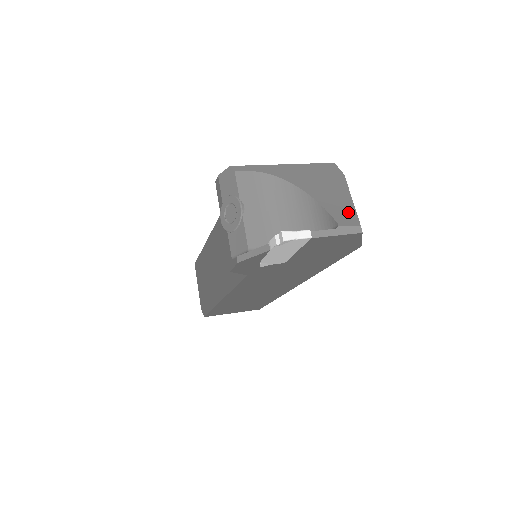
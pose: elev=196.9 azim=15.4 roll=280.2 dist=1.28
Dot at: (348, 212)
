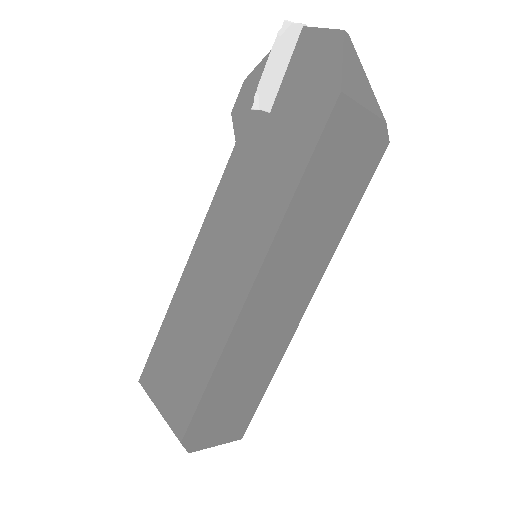
Dot at: occluded
